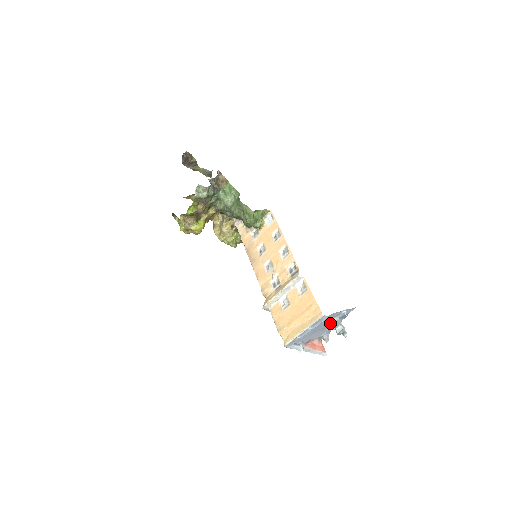
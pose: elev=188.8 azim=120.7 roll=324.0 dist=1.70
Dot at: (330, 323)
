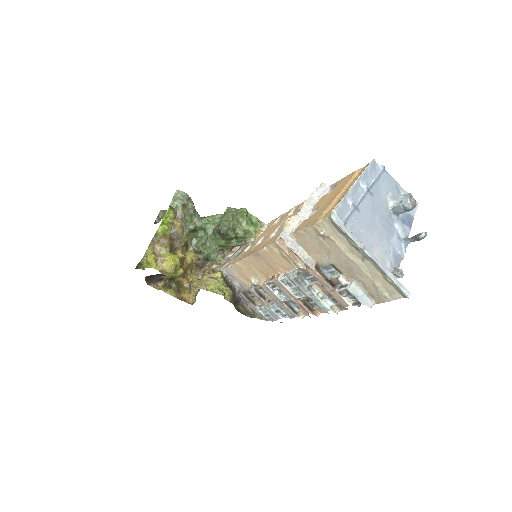
Dot at: (391, 222)
